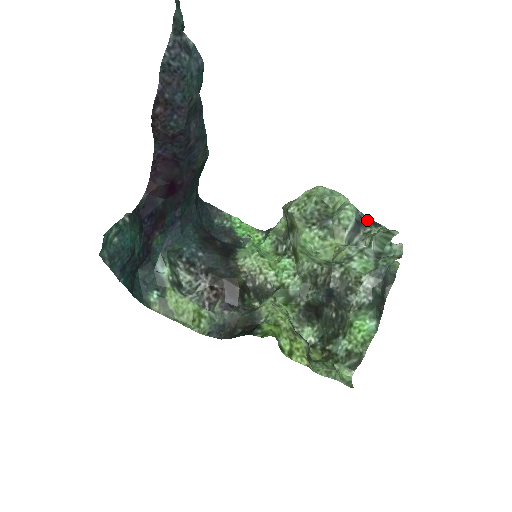
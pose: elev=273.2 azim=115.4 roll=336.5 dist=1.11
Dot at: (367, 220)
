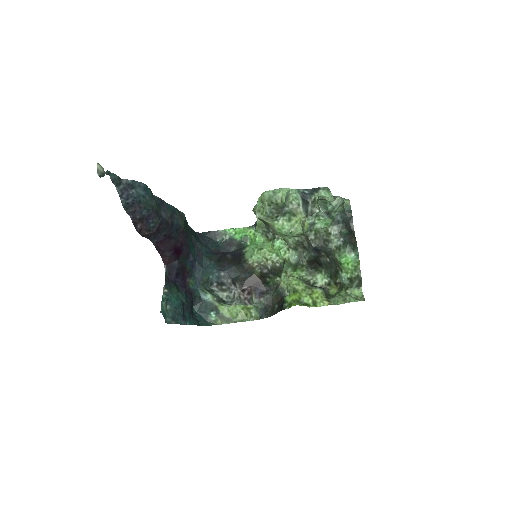
Dot at: (309, 191)
